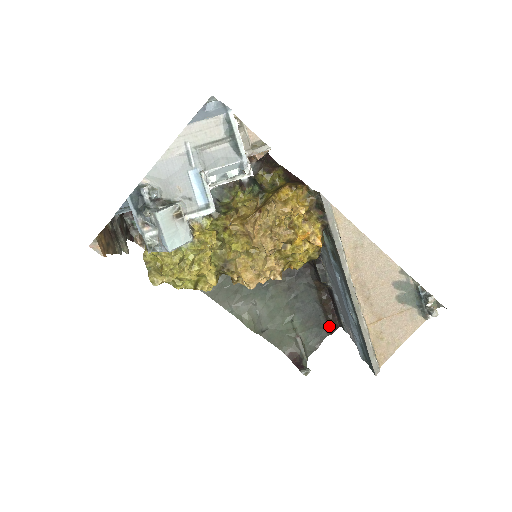
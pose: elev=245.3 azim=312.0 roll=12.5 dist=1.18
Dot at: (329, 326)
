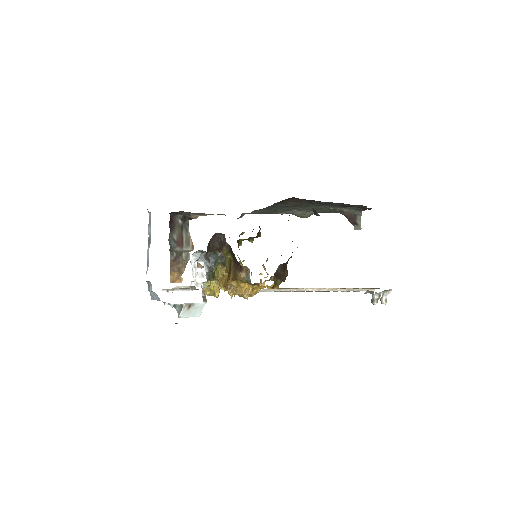
Dot at: occluded
